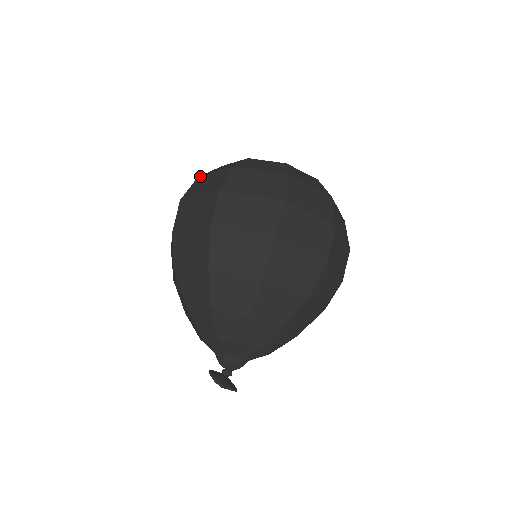
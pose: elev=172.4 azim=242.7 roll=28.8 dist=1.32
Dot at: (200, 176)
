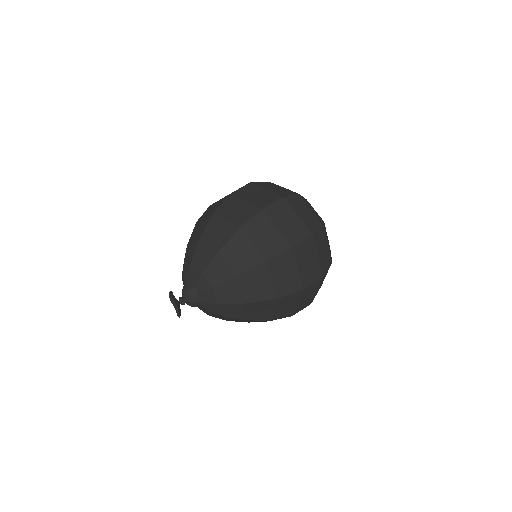
Dot at: occluded
